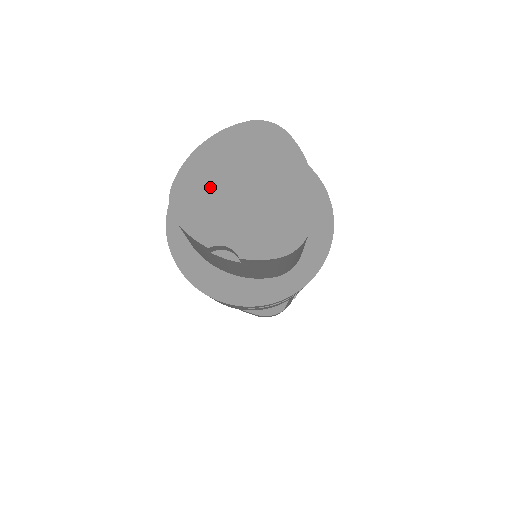
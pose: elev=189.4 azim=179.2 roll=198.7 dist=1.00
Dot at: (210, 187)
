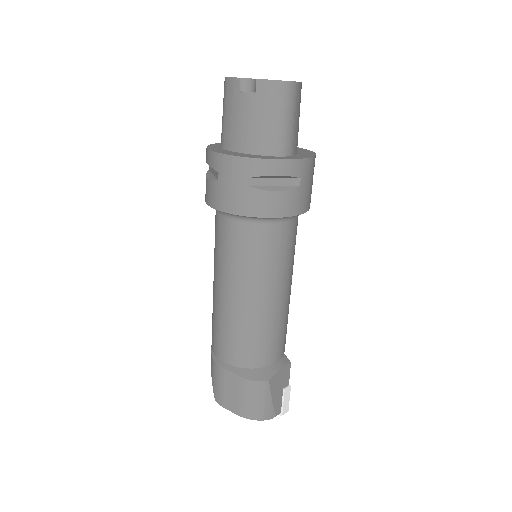
Dot at: occluded
